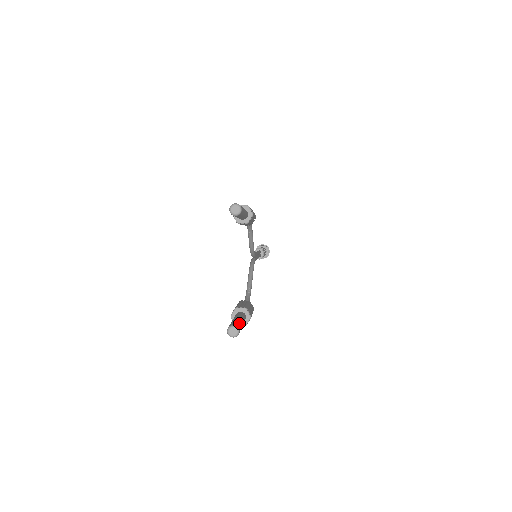
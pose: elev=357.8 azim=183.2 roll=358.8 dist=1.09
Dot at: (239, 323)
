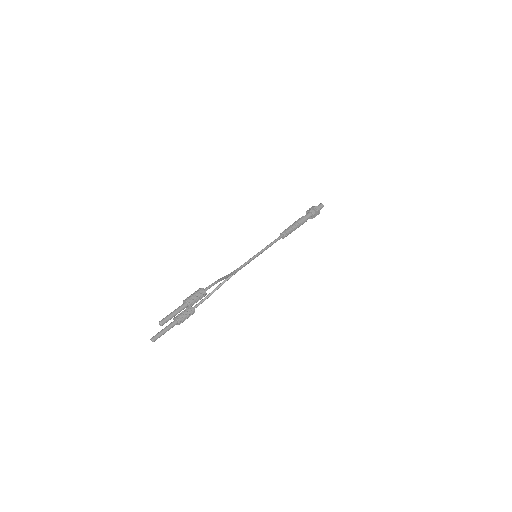
Dot at: (159, 336)
